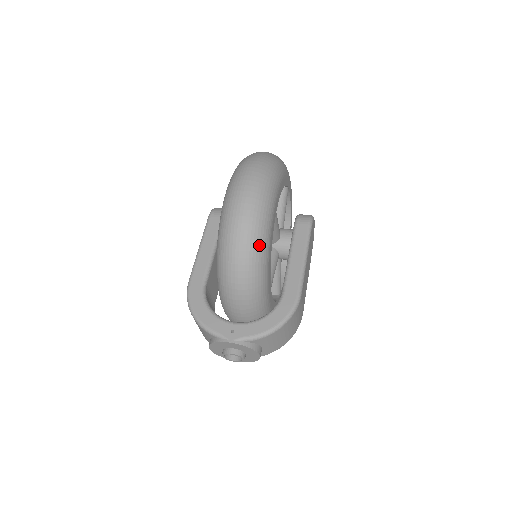
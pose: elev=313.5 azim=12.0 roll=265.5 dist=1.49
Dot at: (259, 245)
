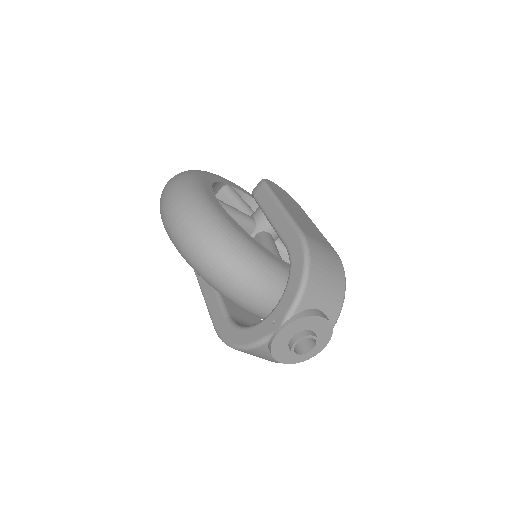
Dot at: (216, 229)
